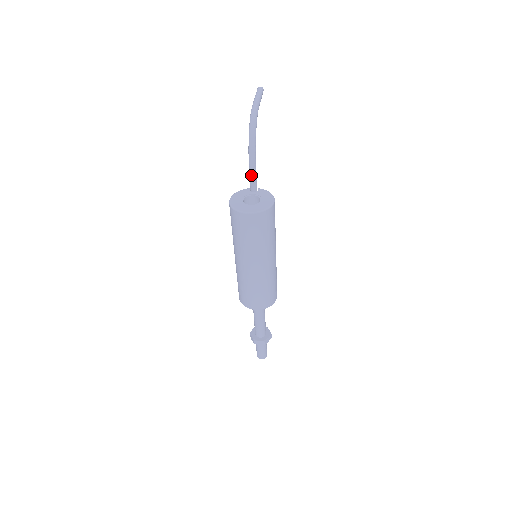
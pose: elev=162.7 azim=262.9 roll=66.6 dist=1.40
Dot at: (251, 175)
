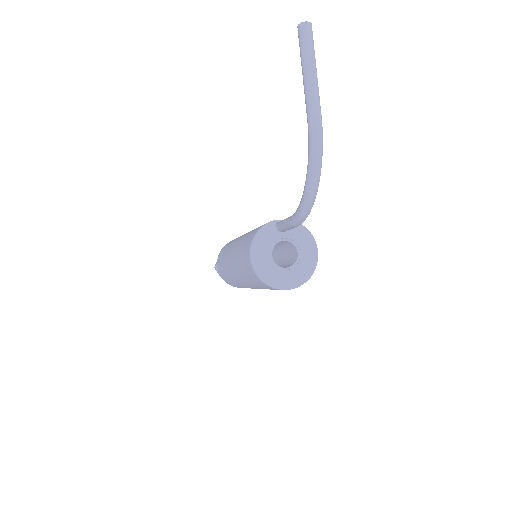
Dot at: (290, 228)
